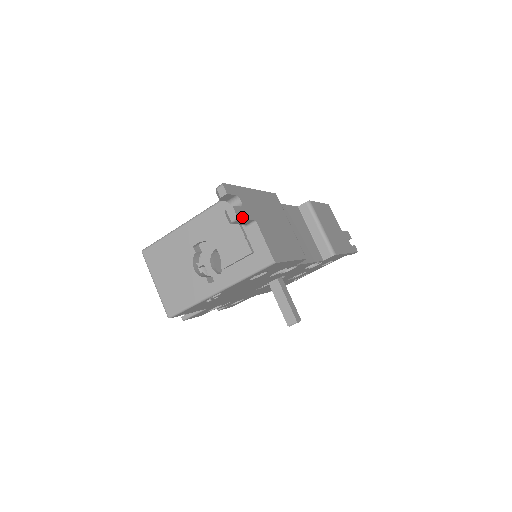
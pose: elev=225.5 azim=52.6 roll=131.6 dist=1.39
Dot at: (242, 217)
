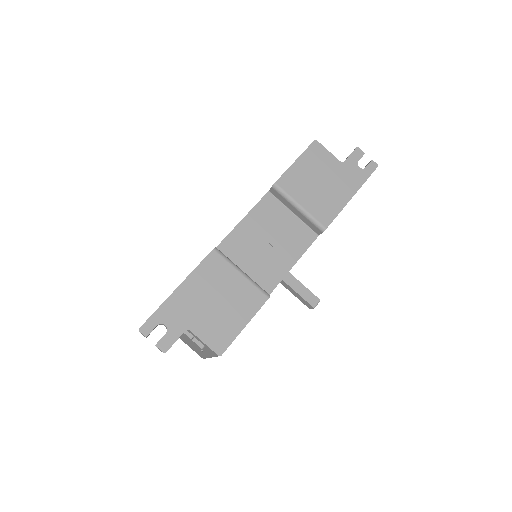
Dot at: (169, 346)
